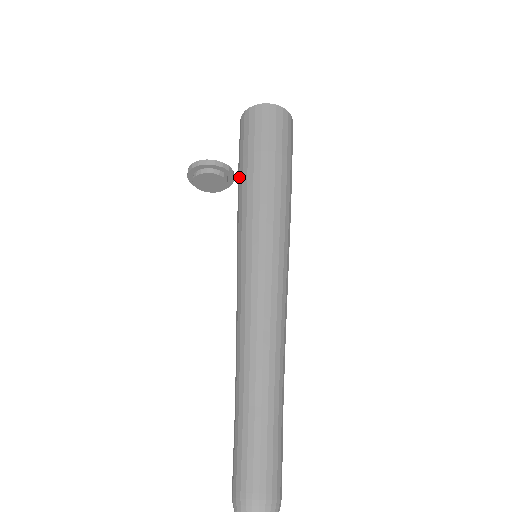
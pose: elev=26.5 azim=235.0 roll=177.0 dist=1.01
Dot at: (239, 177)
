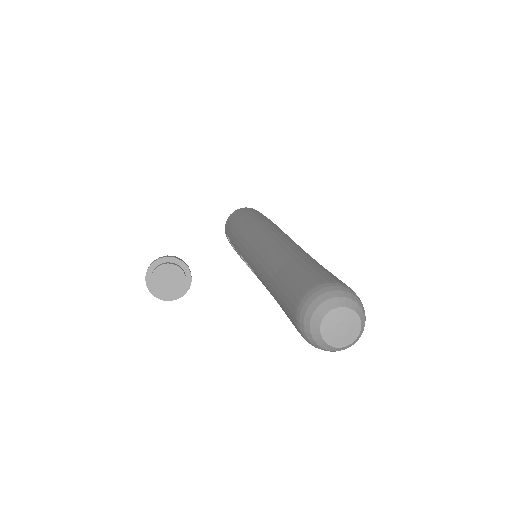
Dot at: (238, 221)
